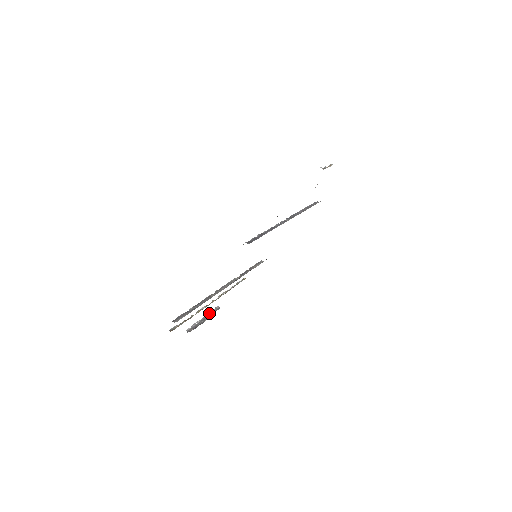
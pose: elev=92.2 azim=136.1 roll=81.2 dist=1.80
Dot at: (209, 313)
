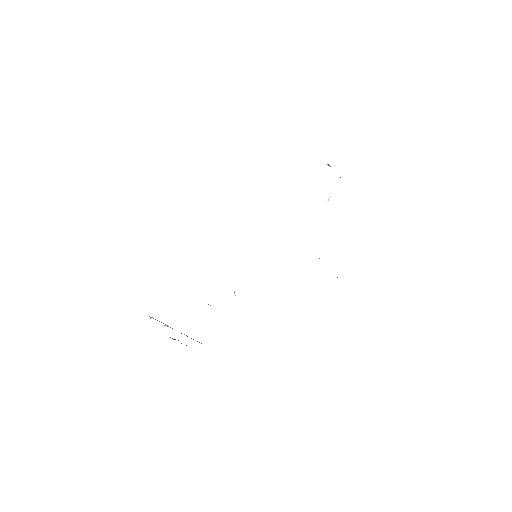
Dot at: occluded
